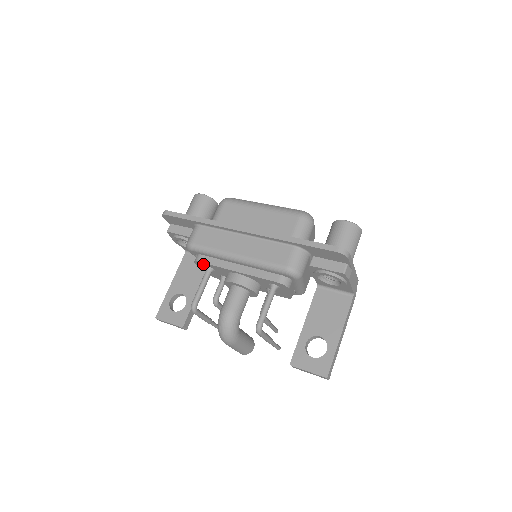
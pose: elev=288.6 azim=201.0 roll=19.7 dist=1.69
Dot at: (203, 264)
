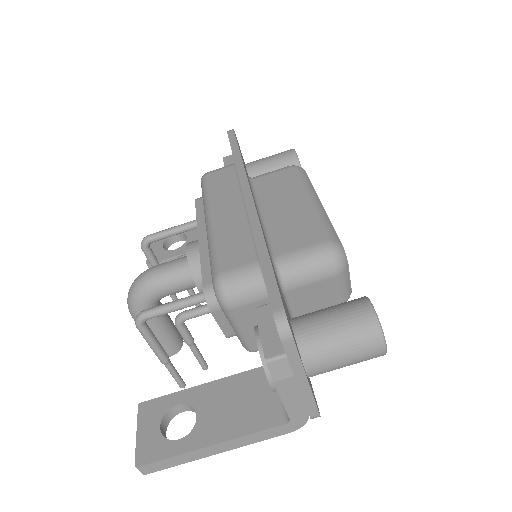
Dot at: occluded
